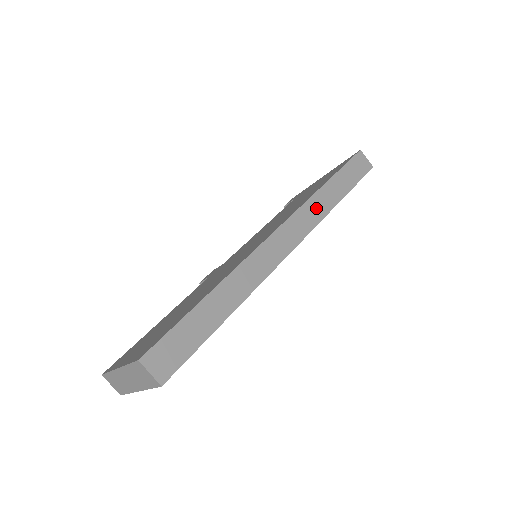
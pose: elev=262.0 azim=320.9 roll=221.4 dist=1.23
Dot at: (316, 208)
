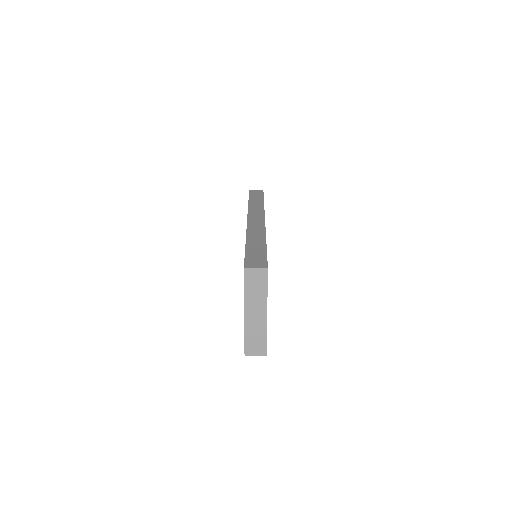
Dot at: (256, 208)
